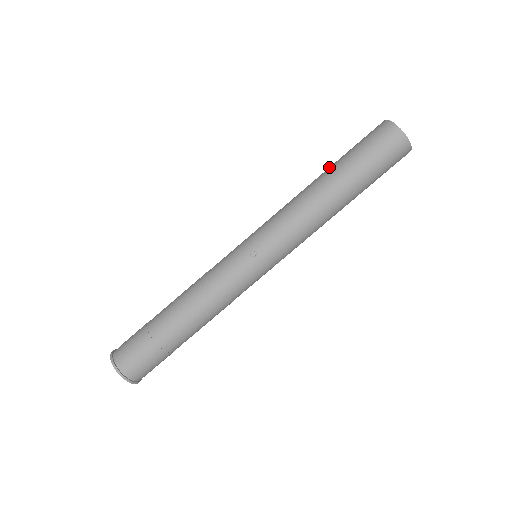
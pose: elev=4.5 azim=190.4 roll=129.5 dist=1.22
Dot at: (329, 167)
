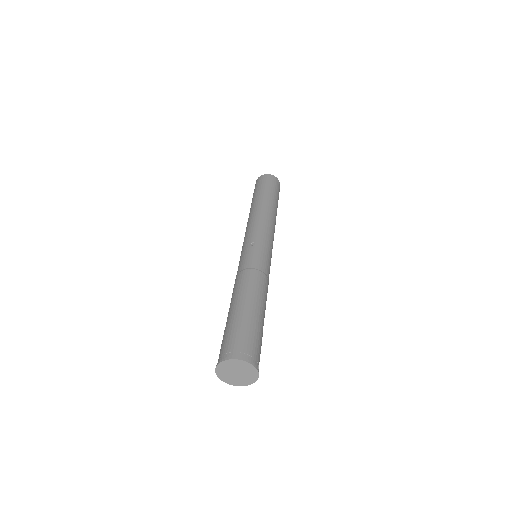
Dot at: occluded
